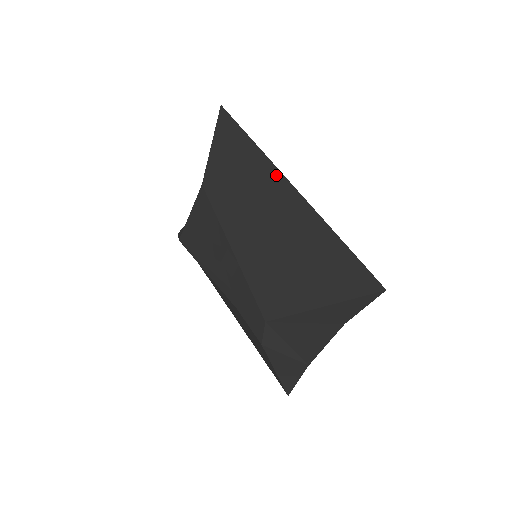
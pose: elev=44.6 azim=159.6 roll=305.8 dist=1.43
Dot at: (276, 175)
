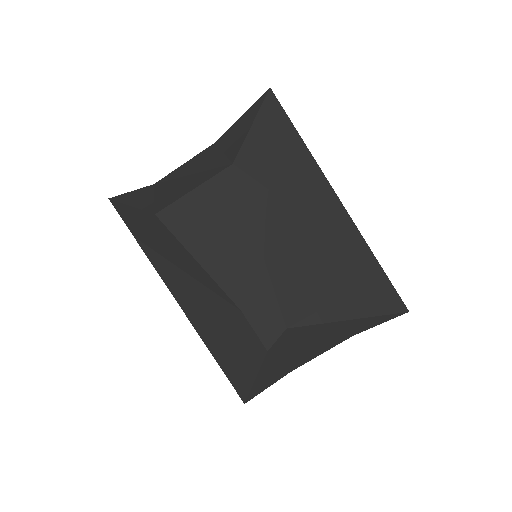
Dot at: (326, 187)
